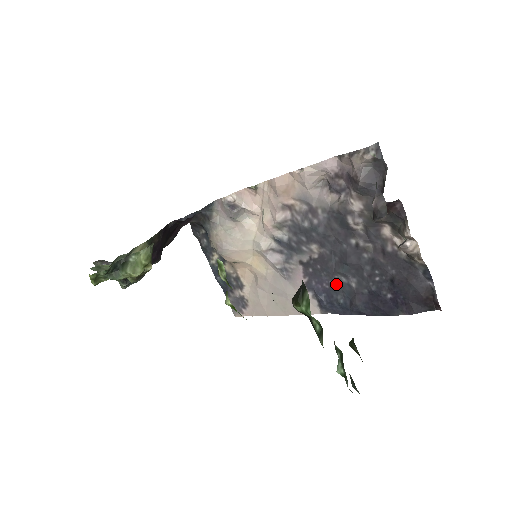
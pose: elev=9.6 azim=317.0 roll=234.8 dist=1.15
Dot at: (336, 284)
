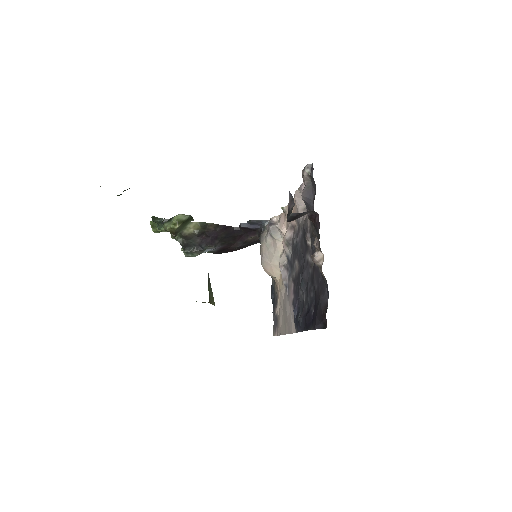
Dot at: (300, 300)
